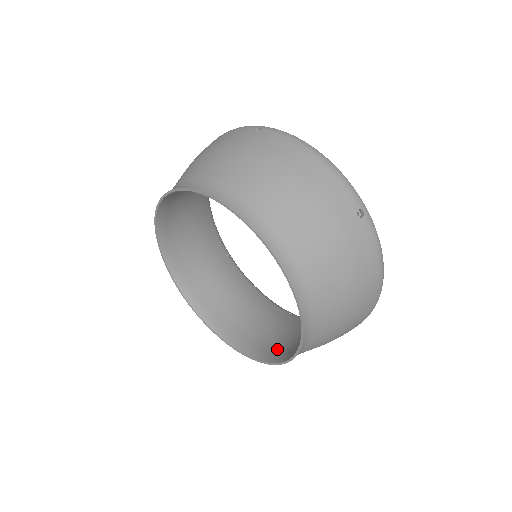
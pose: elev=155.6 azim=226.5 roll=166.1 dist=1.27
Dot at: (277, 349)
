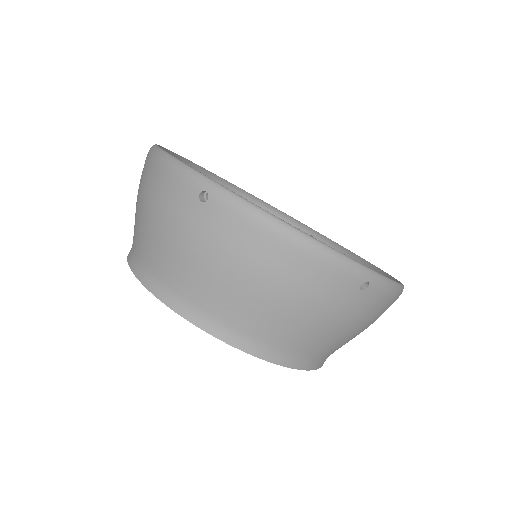
Dot at: occluded
